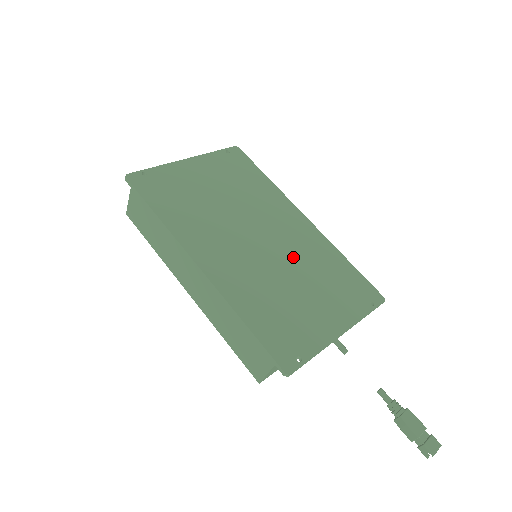
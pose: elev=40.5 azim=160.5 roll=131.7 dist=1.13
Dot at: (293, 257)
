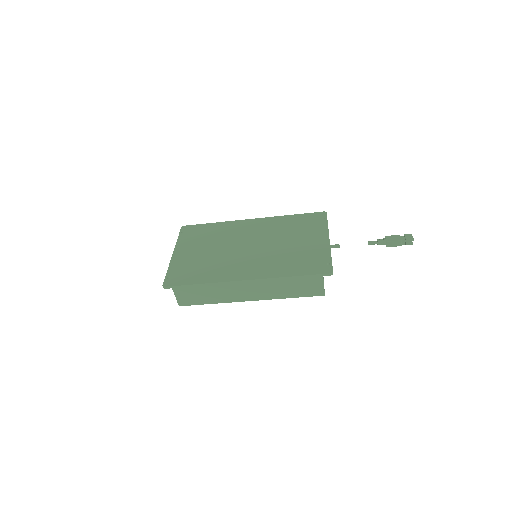
Dot at: (272, 237)
